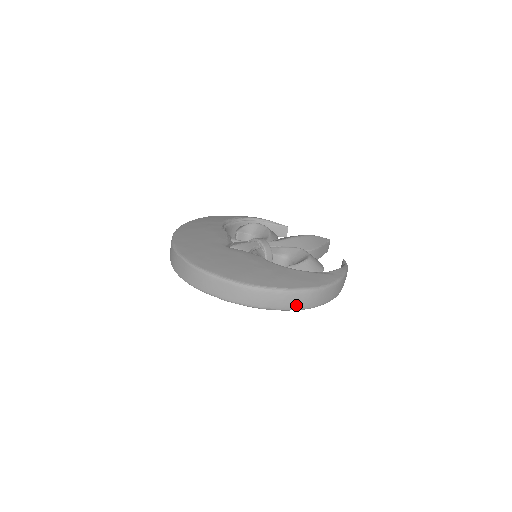
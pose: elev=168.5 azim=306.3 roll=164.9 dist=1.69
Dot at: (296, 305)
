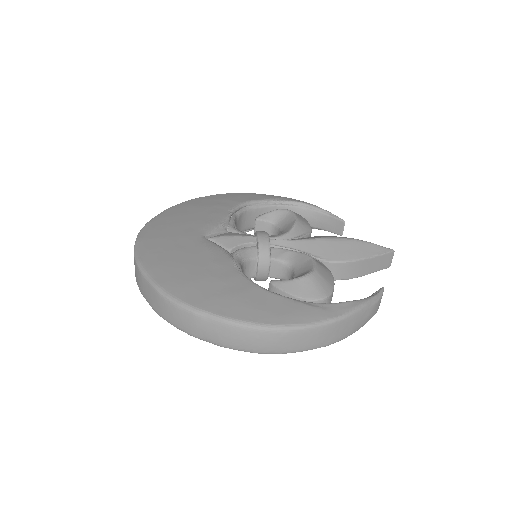
Dot at: (238, 344)
